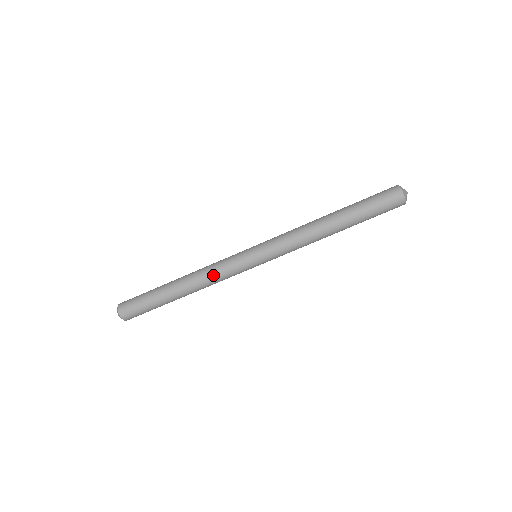
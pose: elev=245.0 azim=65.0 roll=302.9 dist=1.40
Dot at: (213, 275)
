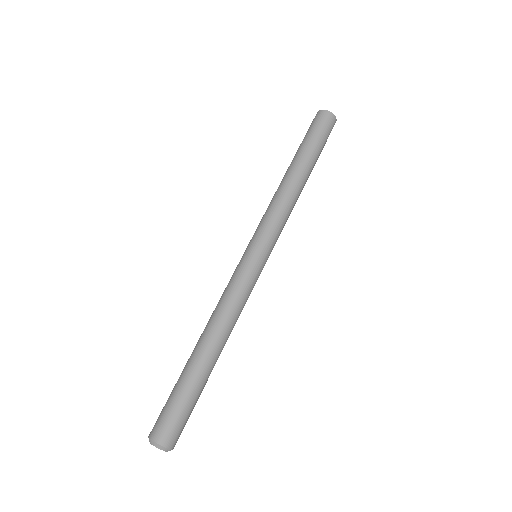
Dot at: (223, 300)
